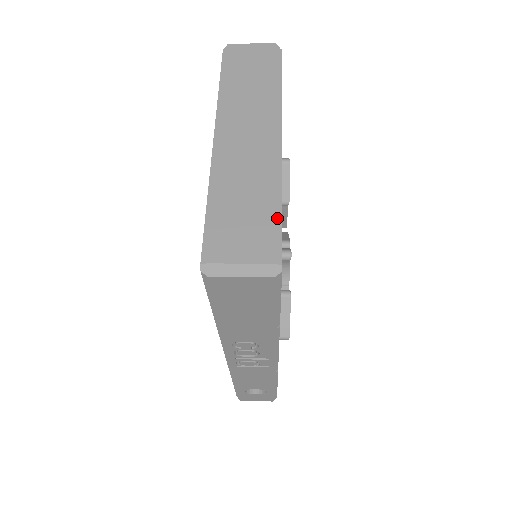
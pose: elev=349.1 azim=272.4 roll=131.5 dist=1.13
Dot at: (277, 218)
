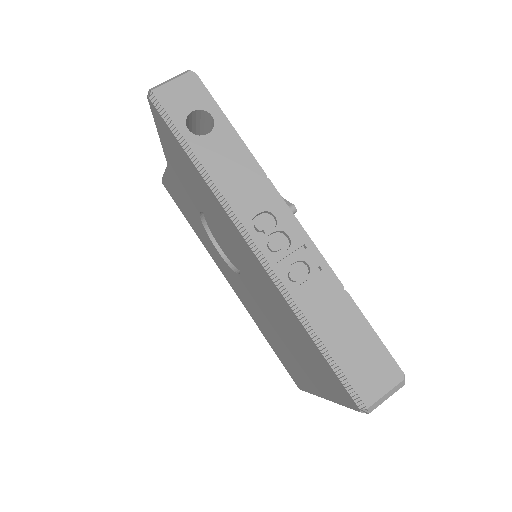
Dot at: occluded
